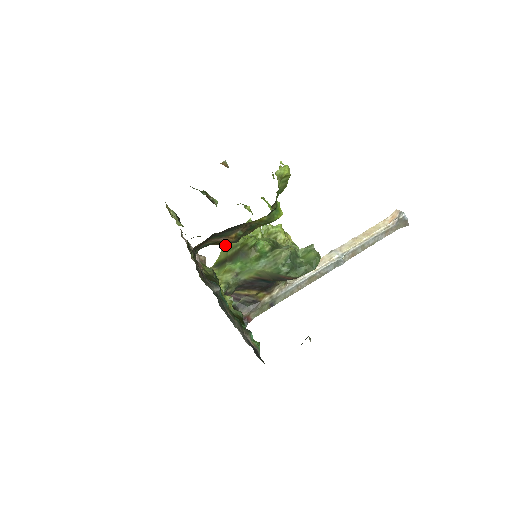
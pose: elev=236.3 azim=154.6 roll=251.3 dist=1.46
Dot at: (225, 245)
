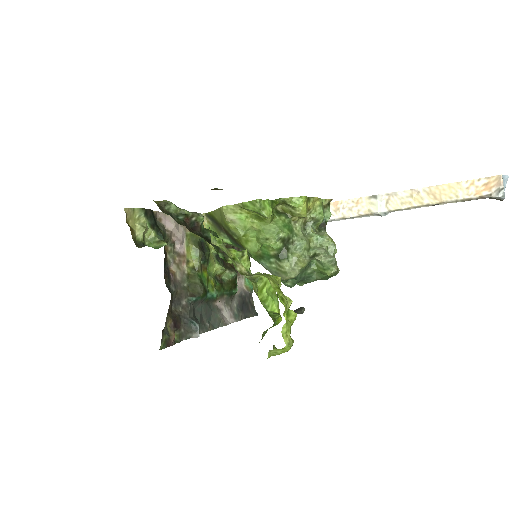
Dot at: (220, 213)
